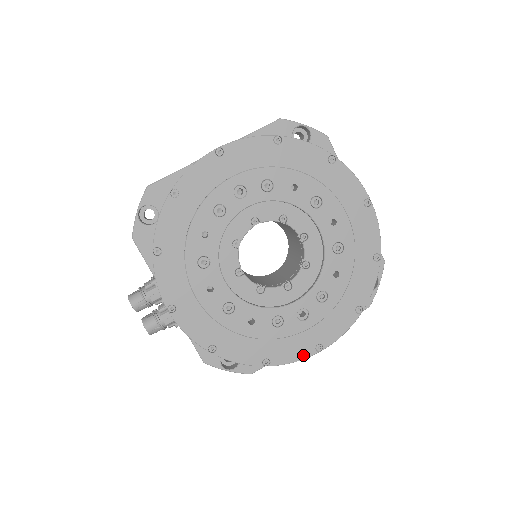
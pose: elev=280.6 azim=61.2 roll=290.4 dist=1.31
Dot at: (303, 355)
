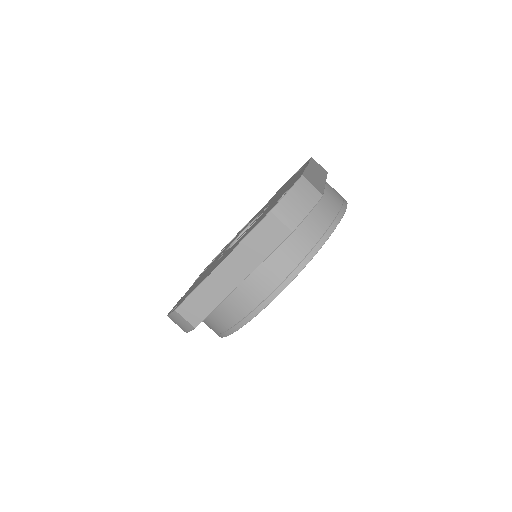
Dot at: occluded
